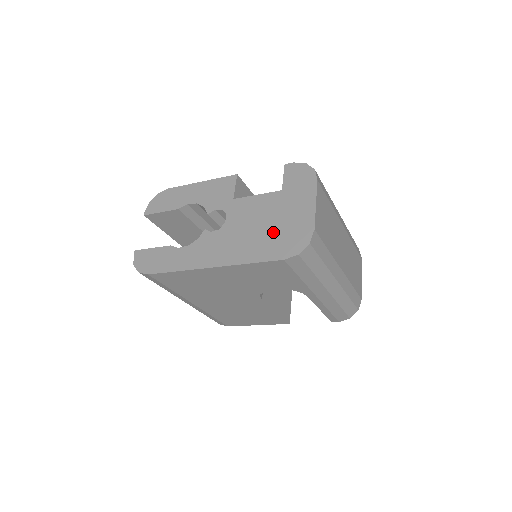
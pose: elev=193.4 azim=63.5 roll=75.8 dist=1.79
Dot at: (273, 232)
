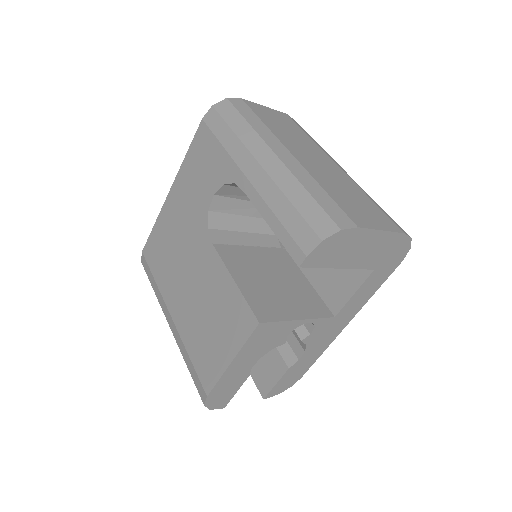
Dot at: occluded
